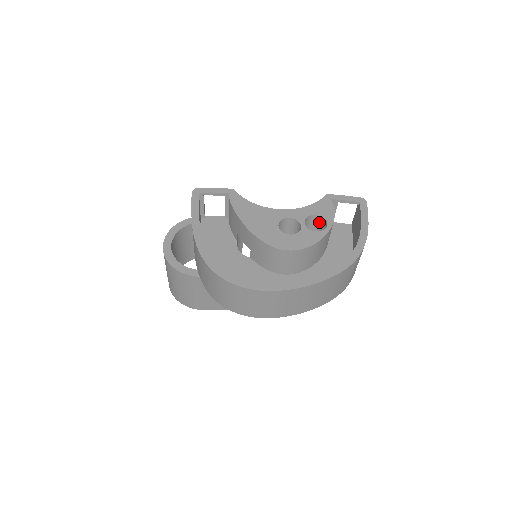
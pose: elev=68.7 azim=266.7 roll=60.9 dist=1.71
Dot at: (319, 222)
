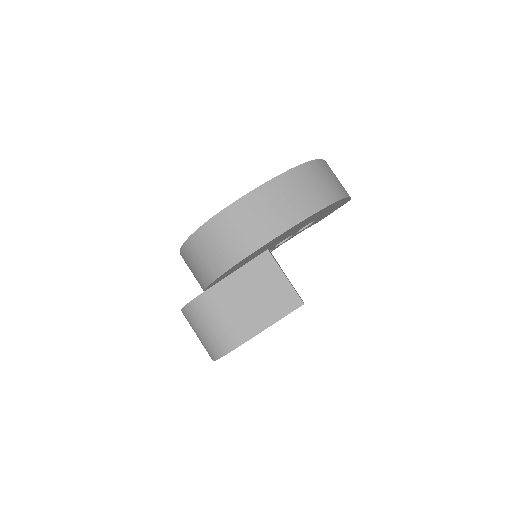
Dot at: occluded
